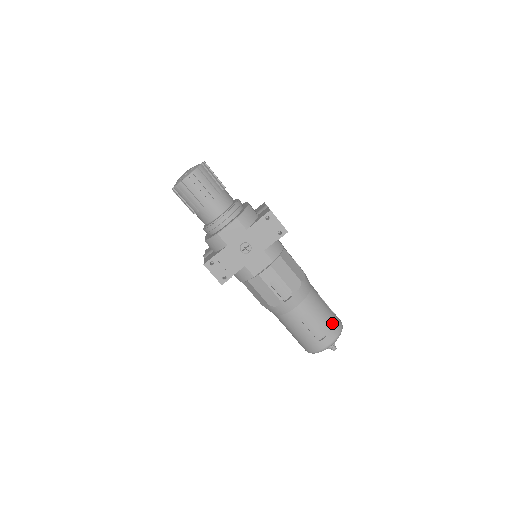
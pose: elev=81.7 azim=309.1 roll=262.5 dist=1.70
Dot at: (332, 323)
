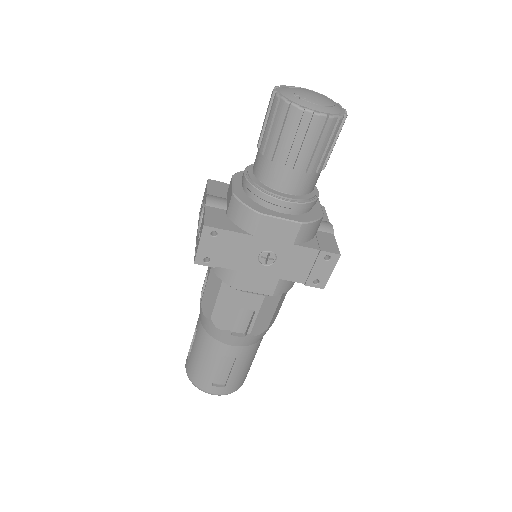
Dot at: (242, 379)
